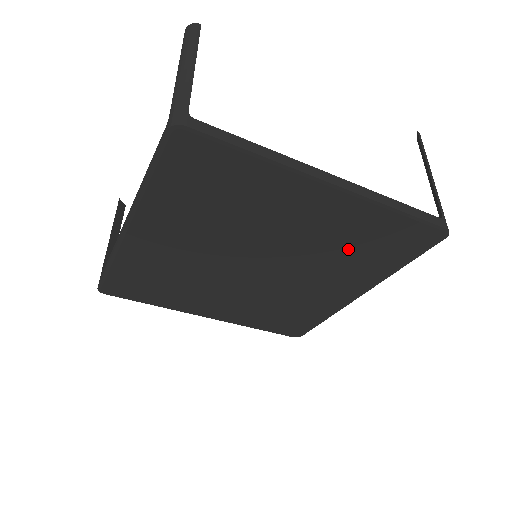
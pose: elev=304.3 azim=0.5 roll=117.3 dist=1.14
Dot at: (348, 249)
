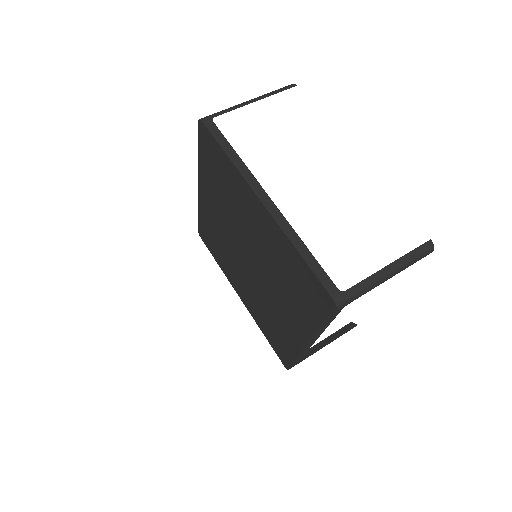
Dot at: (286, 279)
